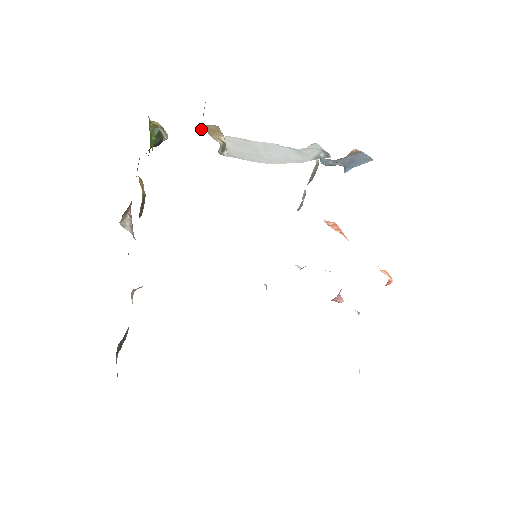
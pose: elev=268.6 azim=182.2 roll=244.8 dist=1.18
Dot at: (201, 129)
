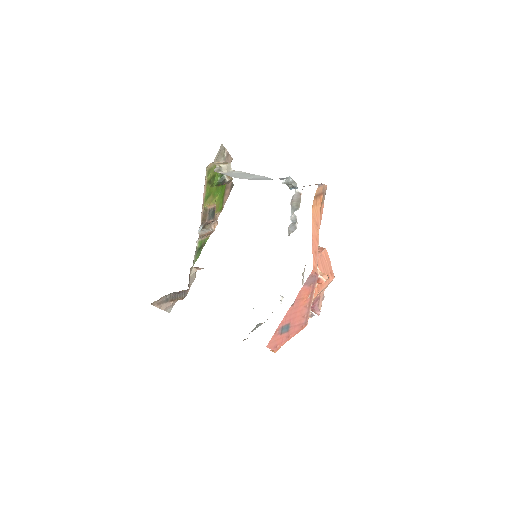
Dot at: occluded
